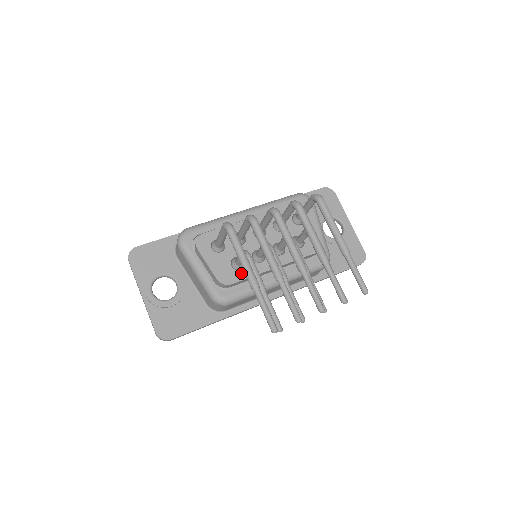
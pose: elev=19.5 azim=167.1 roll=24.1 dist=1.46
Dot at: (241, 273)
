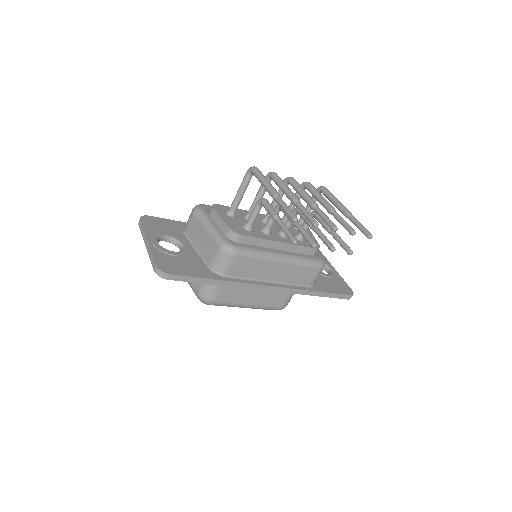
Dot at: (250, 233)
